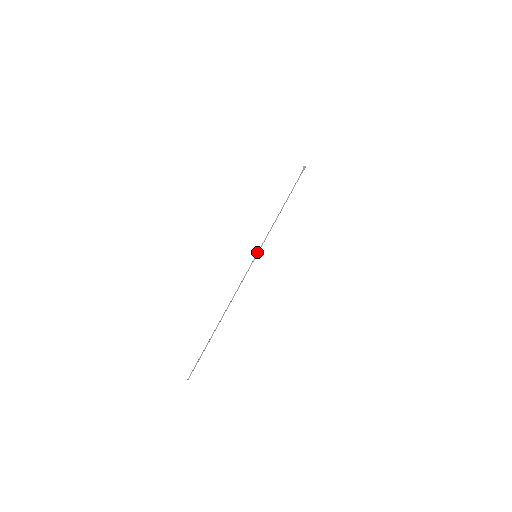
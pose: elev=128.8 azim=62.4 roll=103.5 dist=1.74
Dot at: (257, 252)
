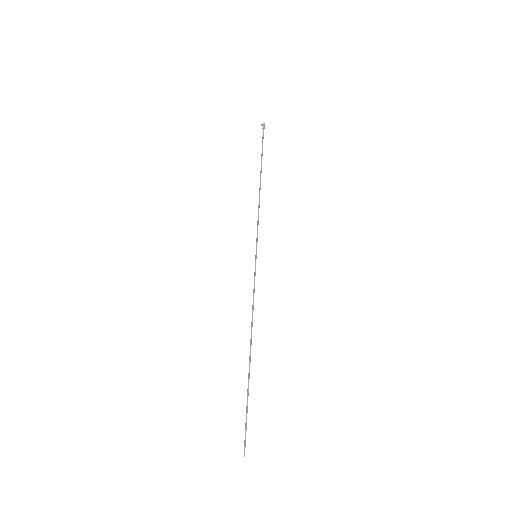
Dot at: occluded
